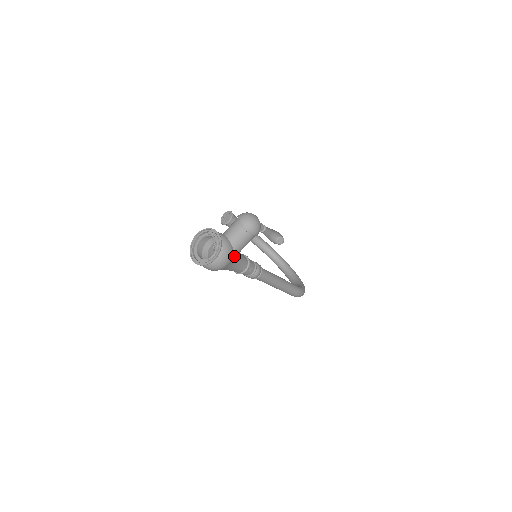
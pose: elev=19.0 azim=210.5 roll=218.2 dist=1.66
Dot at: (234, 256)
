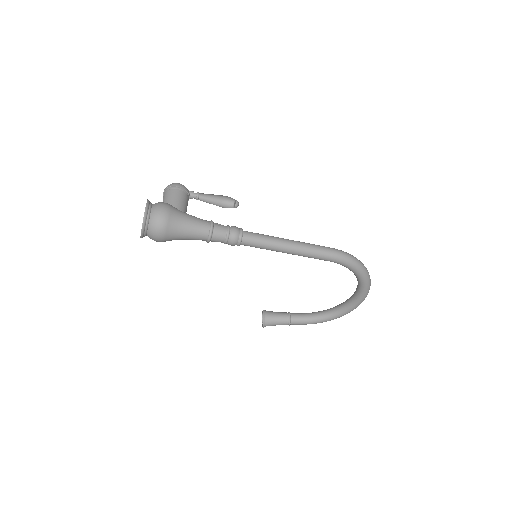
Dot at: (176, 209)
